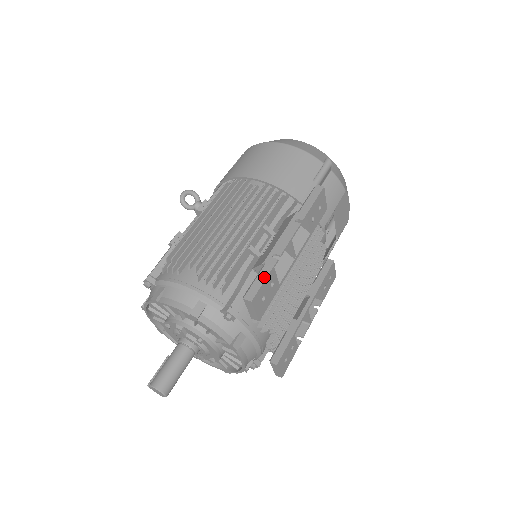
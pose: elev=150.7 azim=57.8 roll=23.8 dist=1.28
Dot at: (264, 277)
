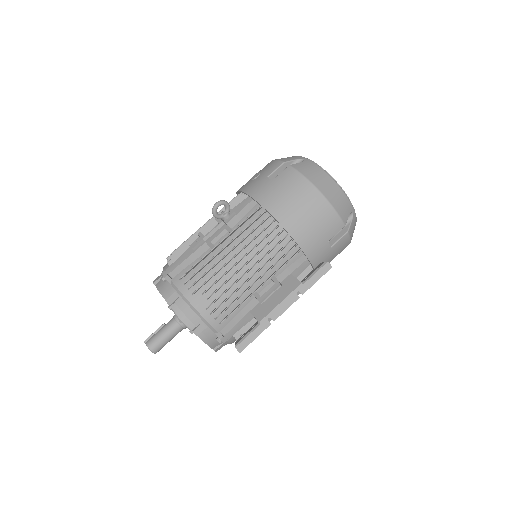
Dot at: (256, 336)
